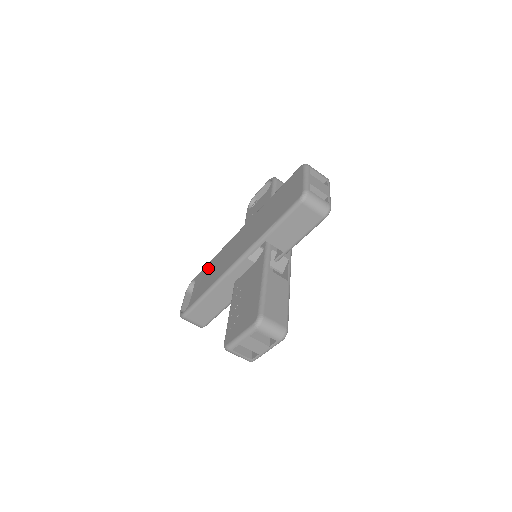
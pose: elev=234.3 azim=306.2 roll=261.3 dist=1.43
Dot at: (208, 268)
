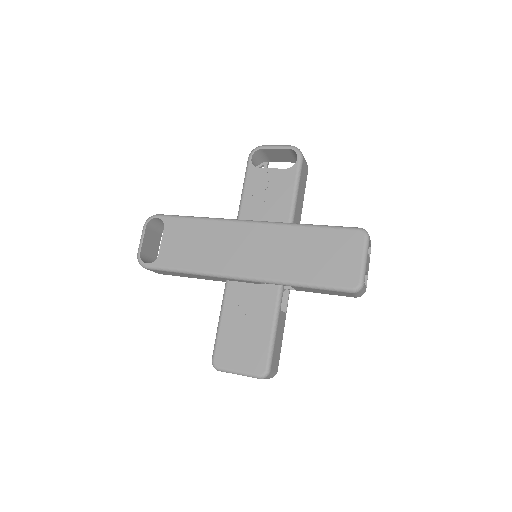
Dot at: (191, 230)
